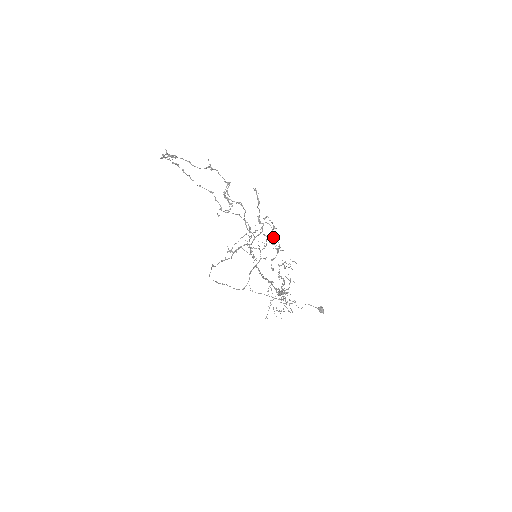
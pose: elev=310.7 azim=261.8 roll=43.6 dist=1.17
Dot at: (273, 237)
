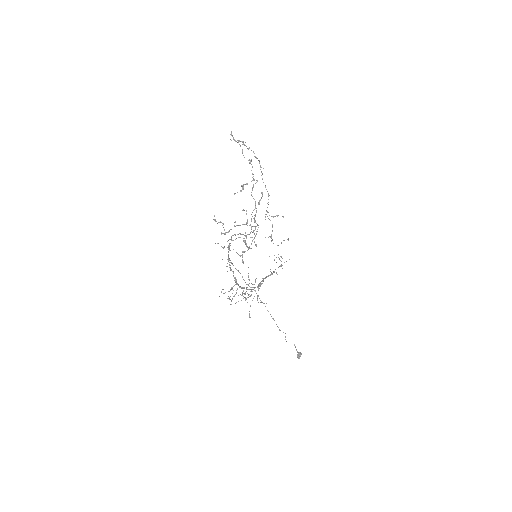
Dot at: occluded
